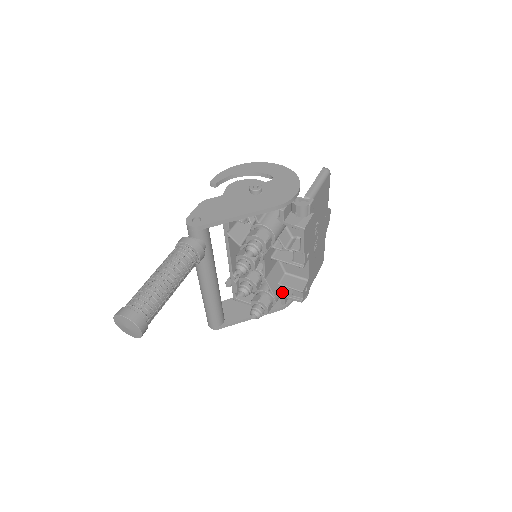
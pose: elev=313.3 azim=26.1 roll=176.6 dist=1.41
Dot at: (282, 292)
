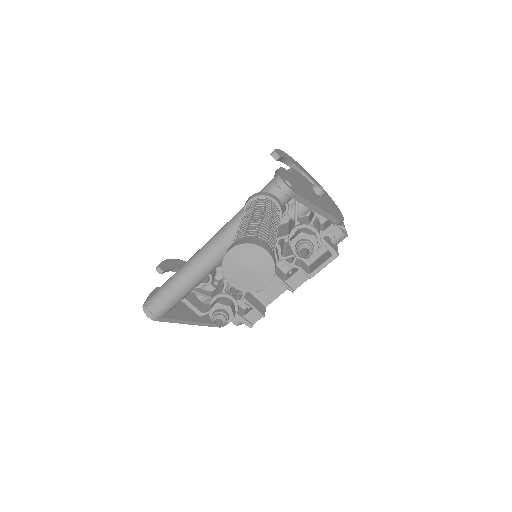
Dot at: occluded
